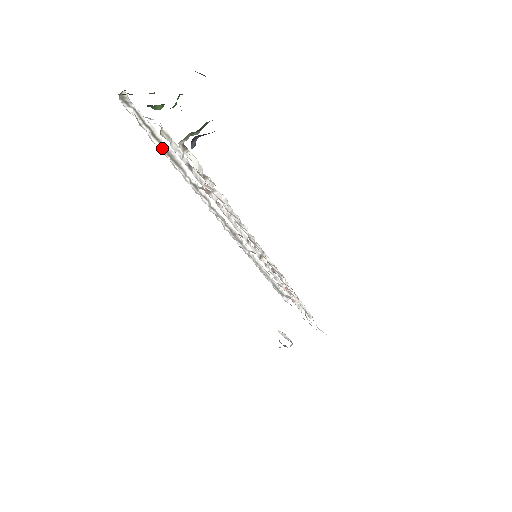
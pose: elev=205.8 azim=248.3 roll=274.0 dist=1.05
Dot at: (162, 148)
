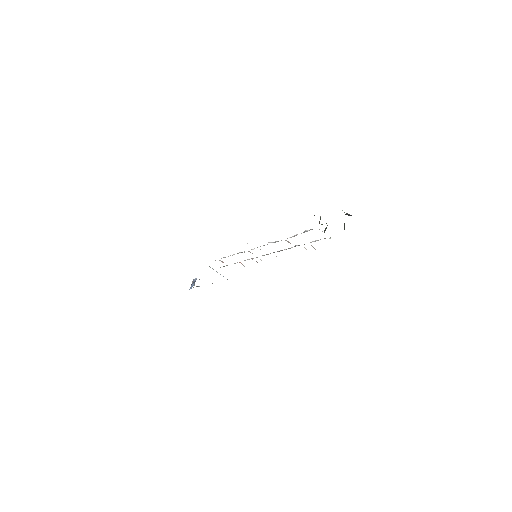
Dot at: occluded
